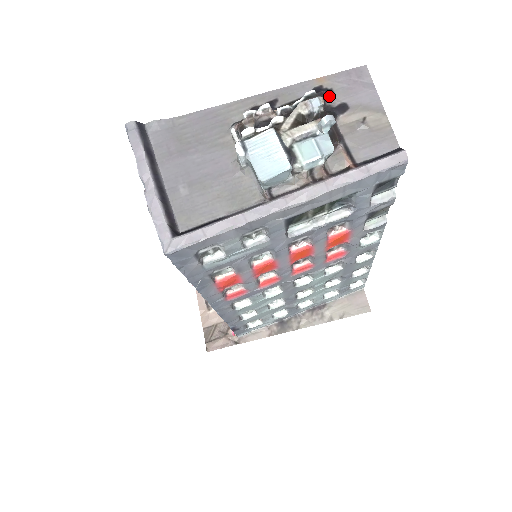
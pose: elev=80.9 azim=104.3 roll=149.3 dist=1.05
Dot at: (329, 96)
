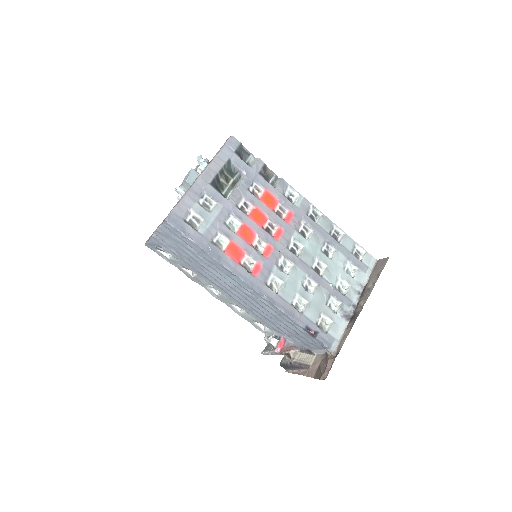
Dot at: occluded
